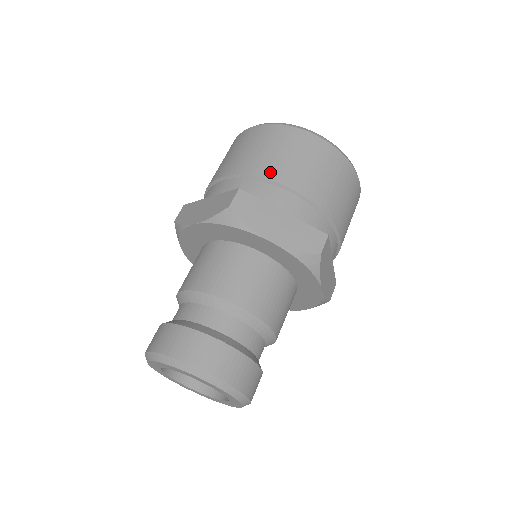
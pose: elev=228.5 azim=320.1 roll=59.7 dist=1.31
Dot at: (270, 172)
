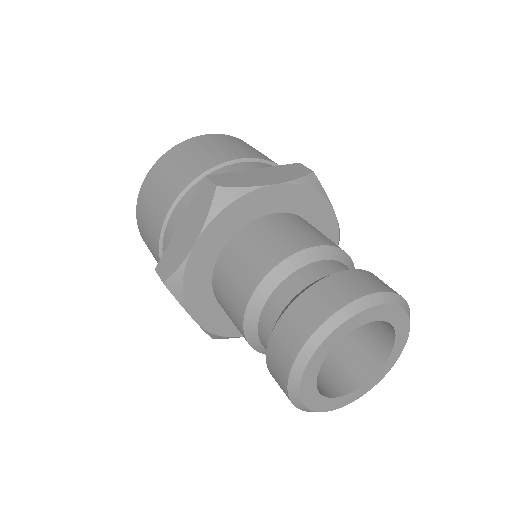
Dot at: occluded
